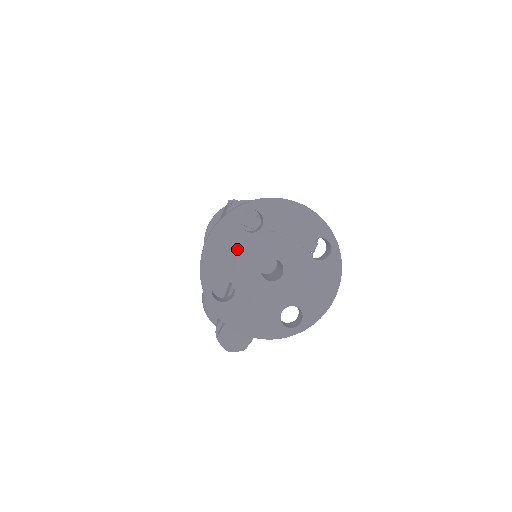
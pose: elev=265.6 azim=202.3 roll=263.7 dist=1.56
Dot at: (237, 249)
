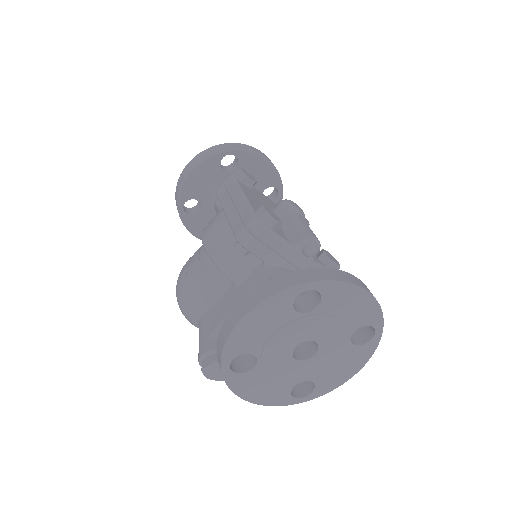
Dot at: (277, 327)
